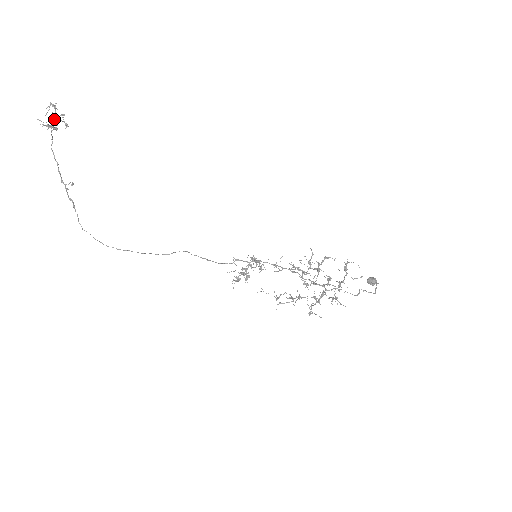
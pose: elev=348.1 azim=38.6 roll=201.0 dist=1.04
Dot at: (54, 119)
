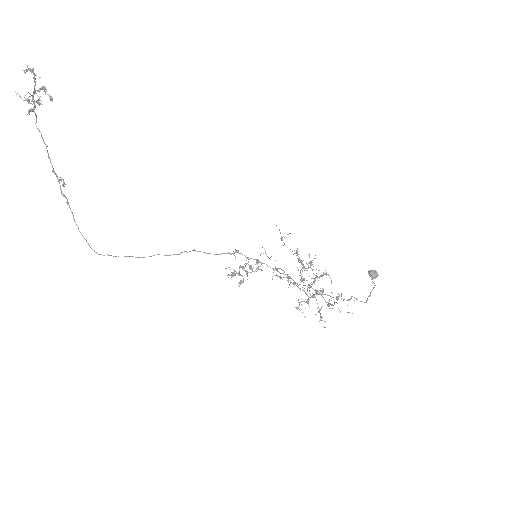
Dot at: occluded
